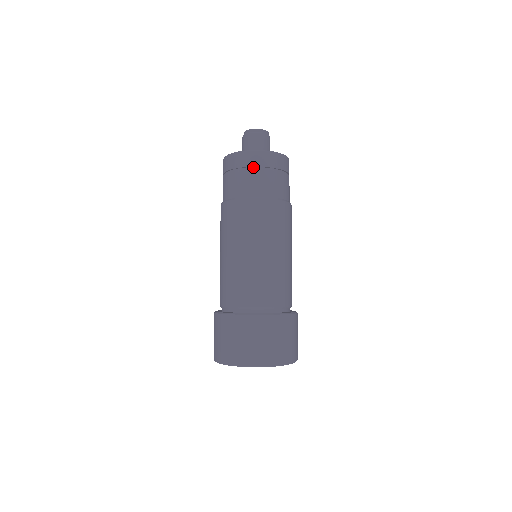
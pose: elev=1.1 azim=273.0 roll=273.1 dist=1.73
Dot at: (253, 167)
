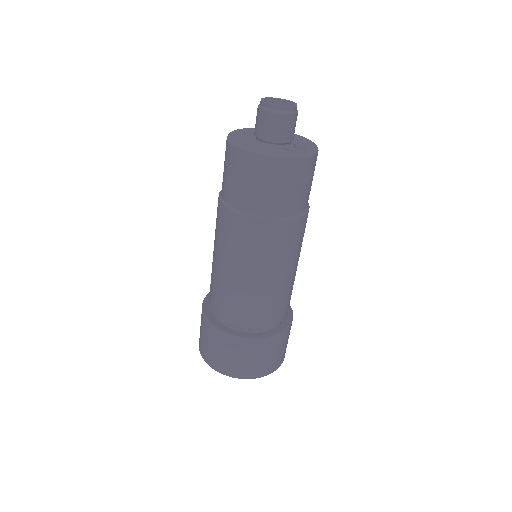
Dot at: (248, 173)
